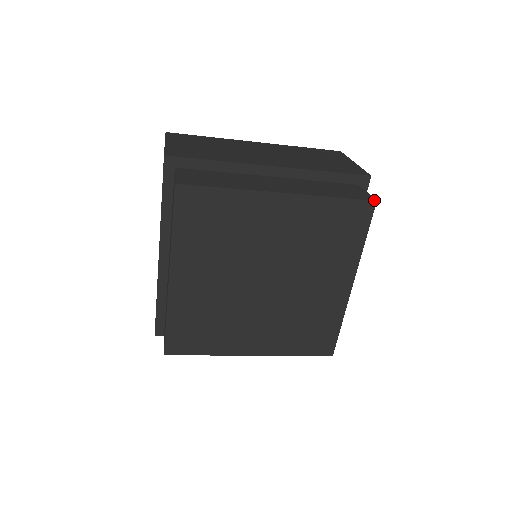
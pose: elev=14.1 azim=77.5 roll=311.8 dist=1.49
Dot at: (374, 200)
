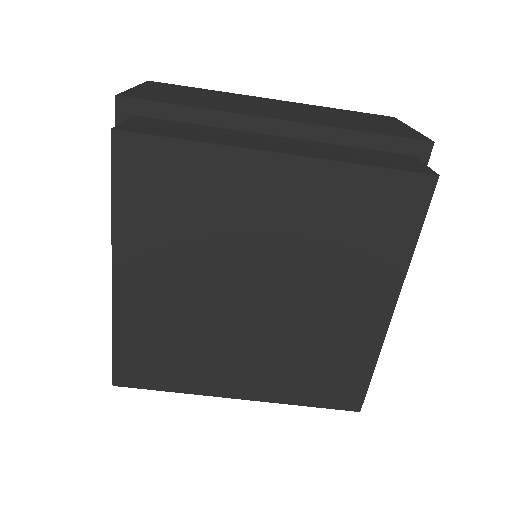
Dot at: (435, 174)
